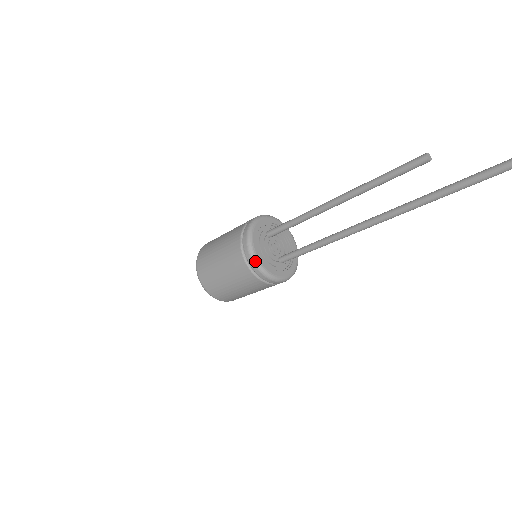
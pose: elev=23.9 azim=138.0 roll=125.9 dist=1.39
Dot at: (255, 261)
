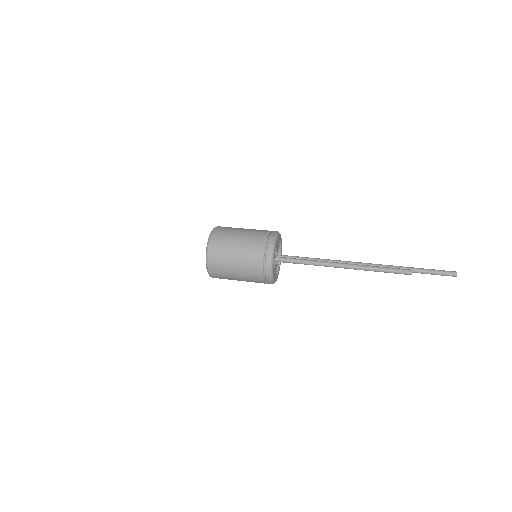
Dot at: occluded
